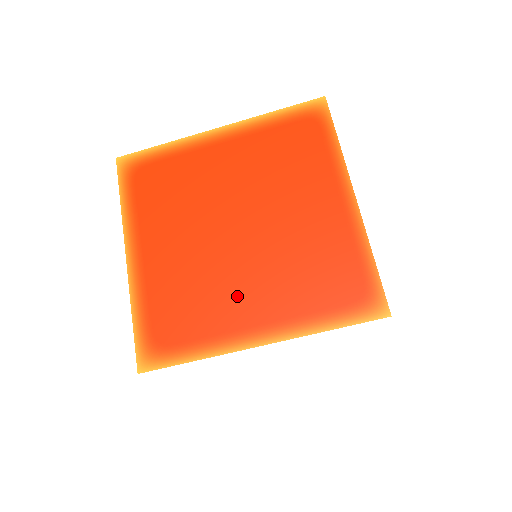
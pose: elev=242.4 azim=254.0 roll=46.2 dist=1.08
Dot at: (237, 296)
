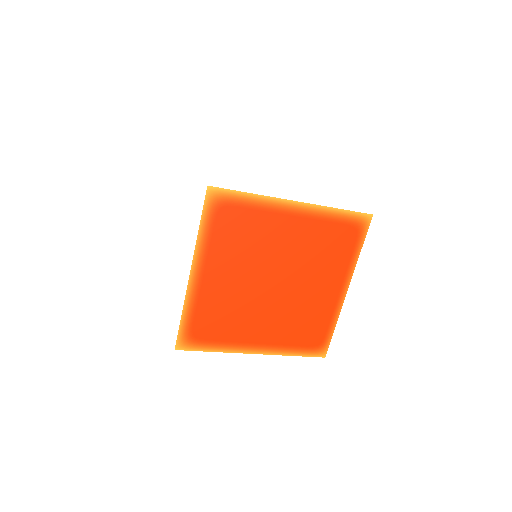
Dot at: (254, 324)
